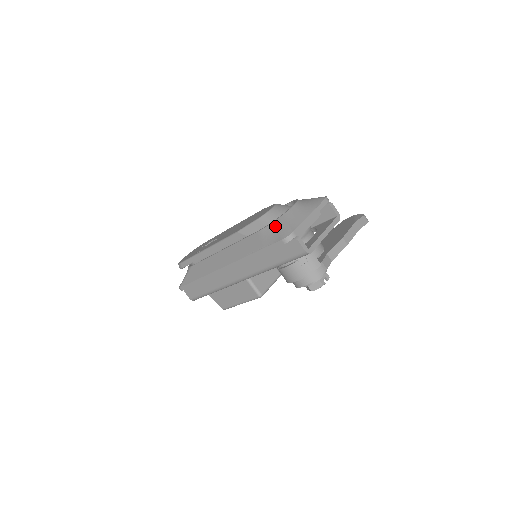
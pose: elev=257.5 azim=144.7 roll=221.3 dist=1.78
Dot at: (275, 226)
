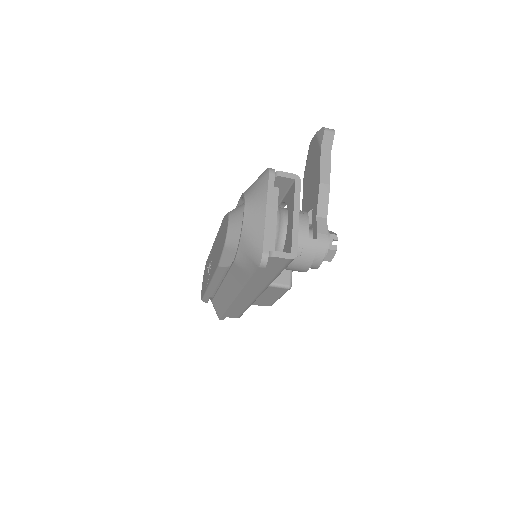
Dot at: (243, 252)
